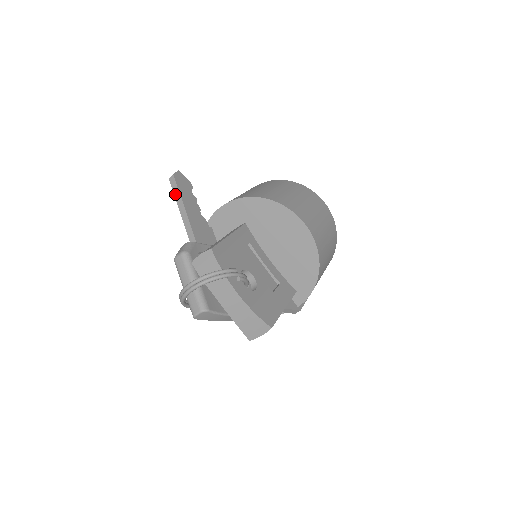
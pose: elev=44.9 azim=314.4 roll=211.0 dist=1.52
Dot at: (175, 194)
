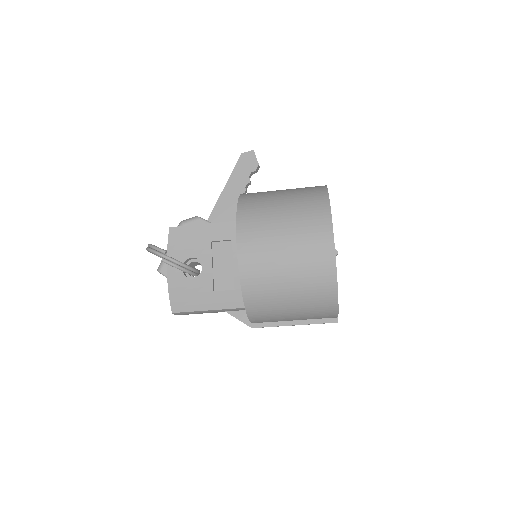
Dot at: occluded
